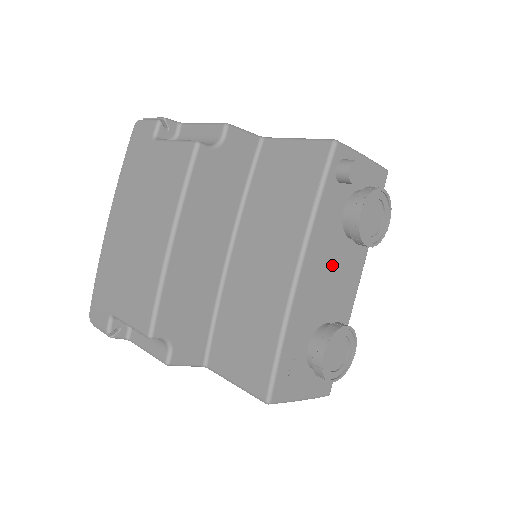
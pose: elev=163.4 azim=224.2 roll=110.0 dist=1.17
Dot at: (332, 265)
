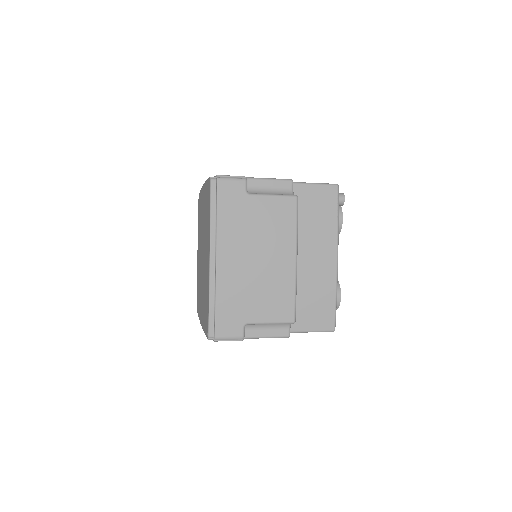
Dot at: occluded
